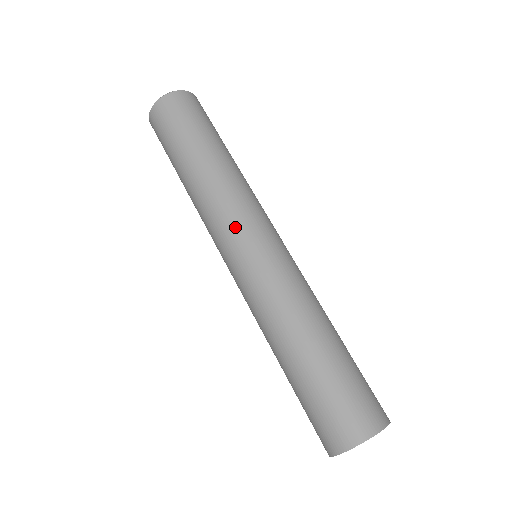
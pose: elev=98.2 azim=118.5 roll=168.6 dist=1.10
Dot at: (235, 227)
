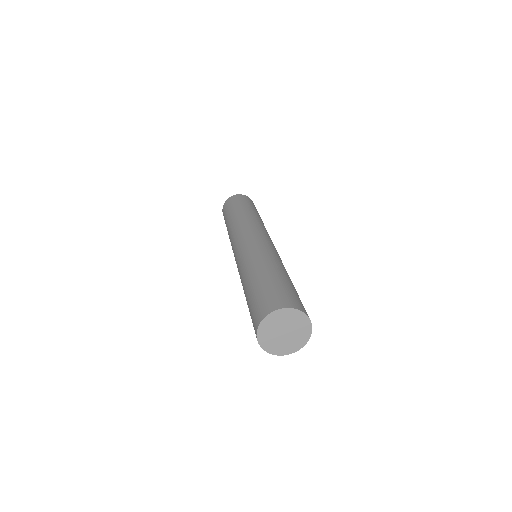
Dot at: (242, 233)
